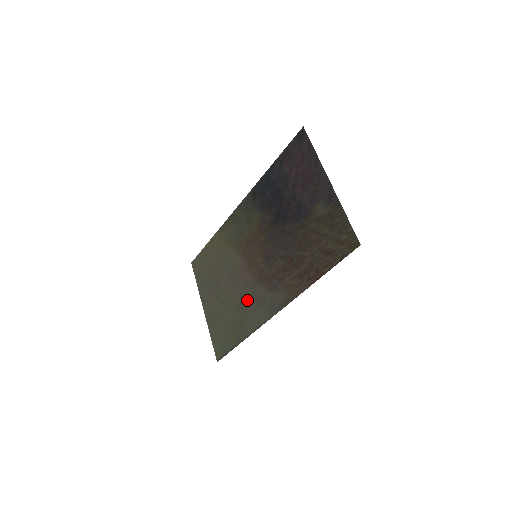
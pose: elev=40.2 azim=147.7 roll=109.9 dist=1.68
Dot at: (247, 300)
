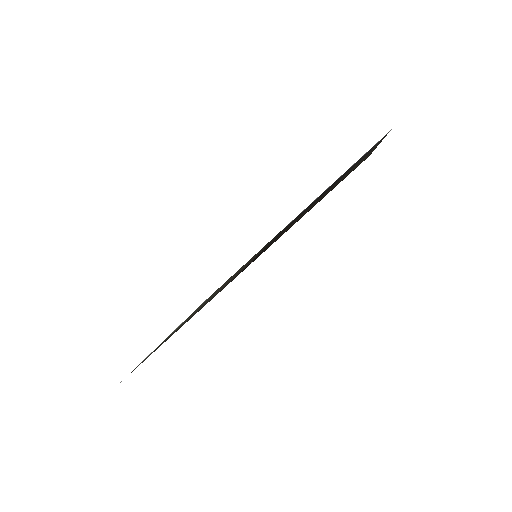
Dot at: occluded
